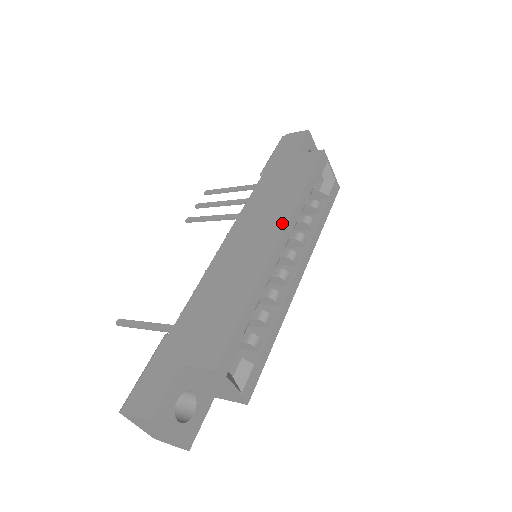
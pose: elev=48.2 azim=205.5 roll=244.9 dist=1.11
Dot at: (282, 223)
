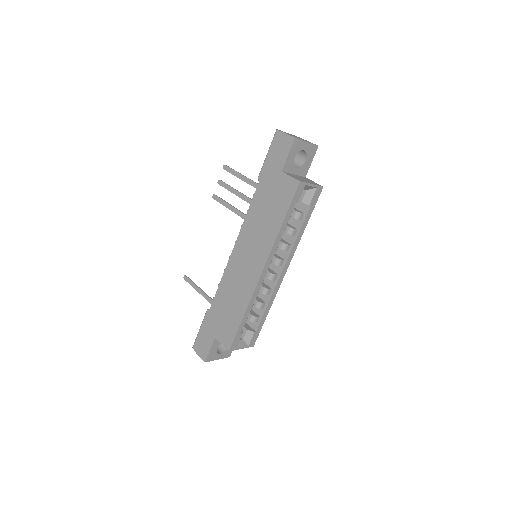
Dot at: (264, 256)
